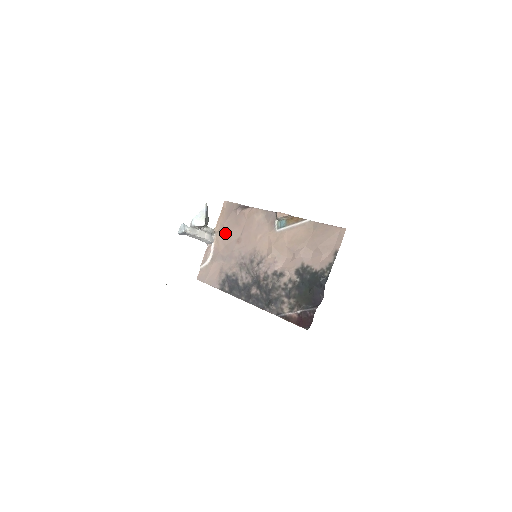
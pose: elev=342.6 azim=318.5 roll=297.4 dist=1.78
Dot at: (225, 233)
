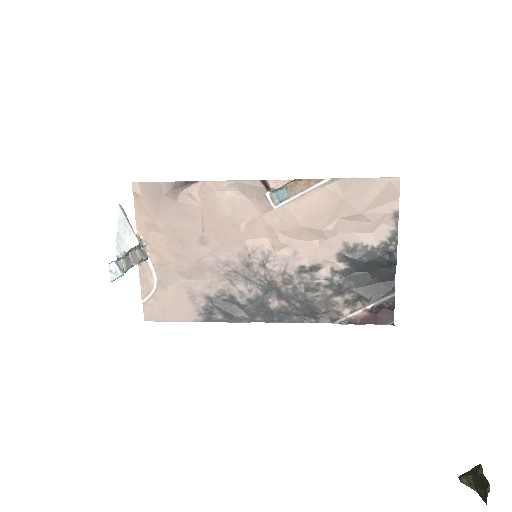
Dot at: (166, 236)
